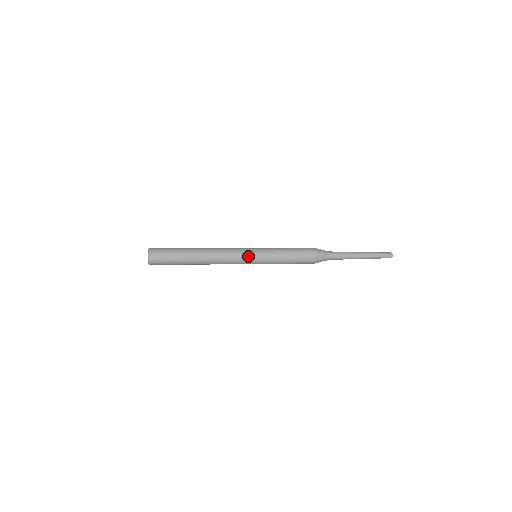
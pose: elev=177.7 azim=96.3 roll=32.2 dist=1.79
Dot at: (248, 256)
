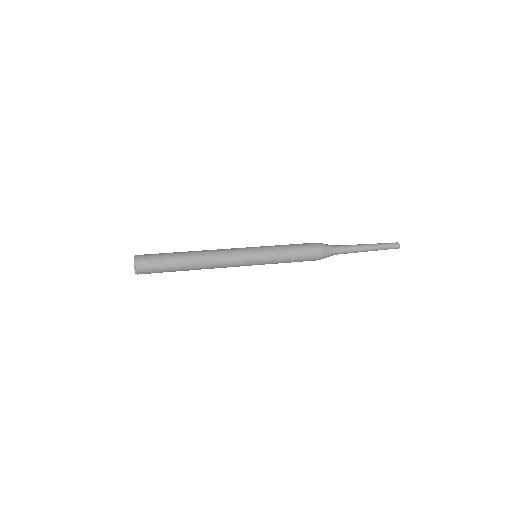
Dot at: (248, 265)
